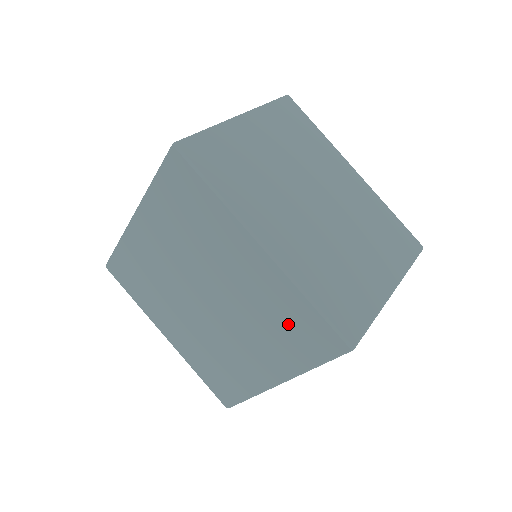
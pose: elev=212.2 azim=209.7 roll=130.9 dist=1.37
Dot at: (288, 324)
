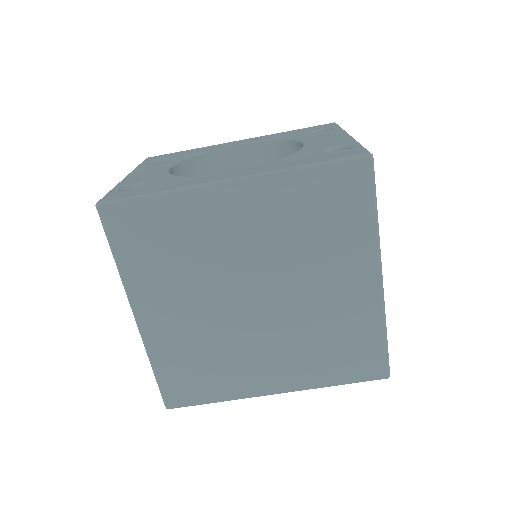
Dot at: (345, 346)
